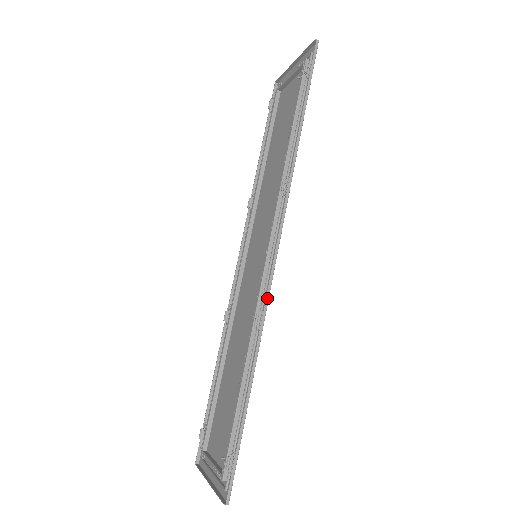
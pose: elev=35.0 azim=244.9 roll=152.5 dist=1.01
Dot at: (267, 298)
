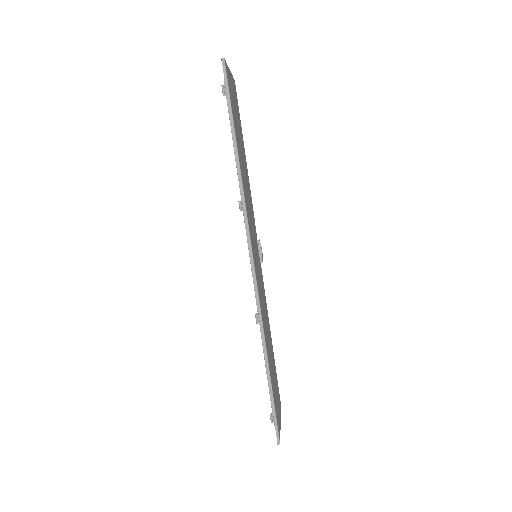
Dot at: (258, 301)
